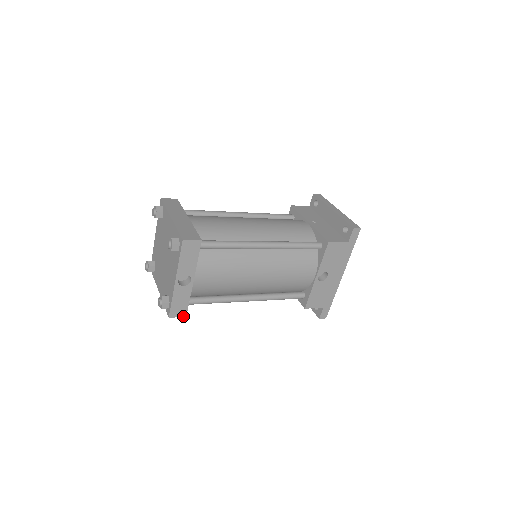
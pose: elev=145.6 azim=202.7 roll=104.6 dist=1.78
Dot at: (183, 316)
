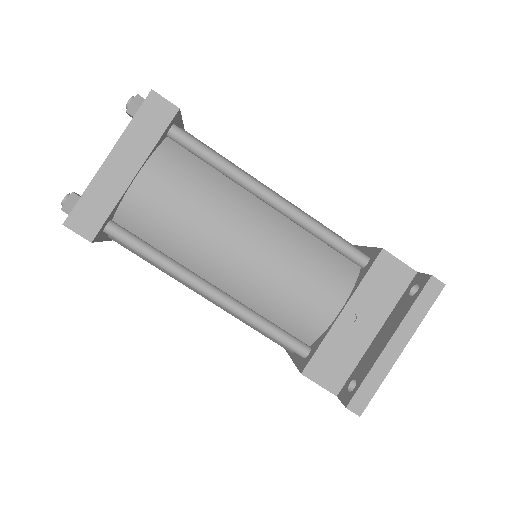
Dot at: occluded
